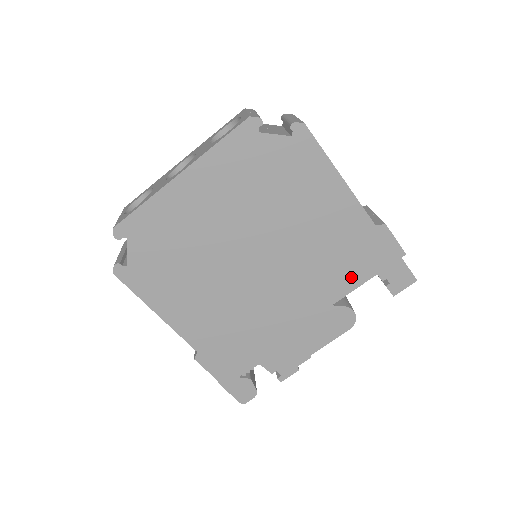
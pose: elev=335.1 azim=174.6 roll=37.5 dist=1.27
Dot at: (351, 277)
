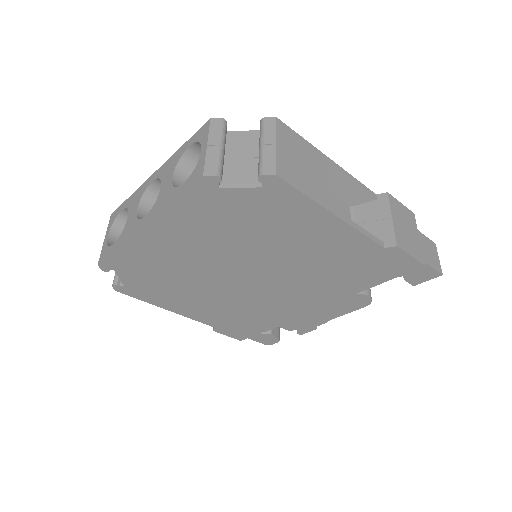
Dot at: (359, 283)
